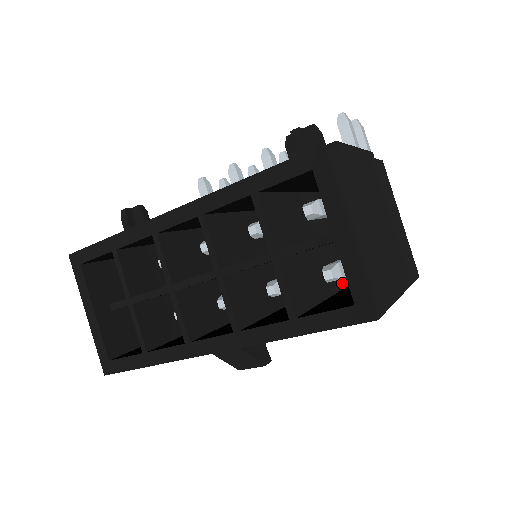
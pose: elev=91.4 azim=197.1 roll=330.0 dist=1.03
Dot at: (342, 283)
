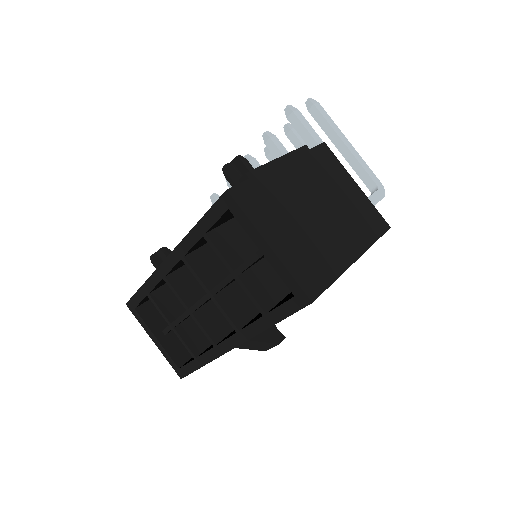
Dot at: occluded
